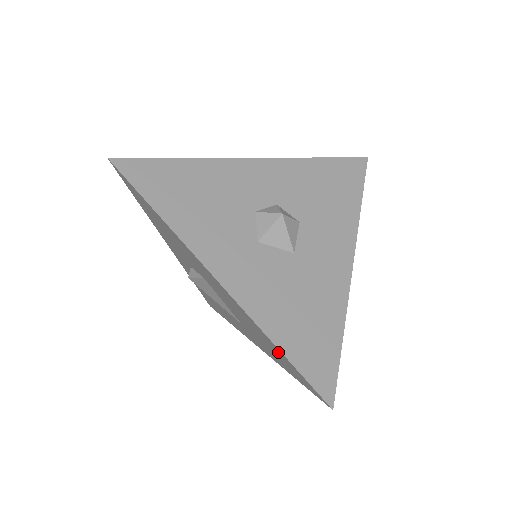
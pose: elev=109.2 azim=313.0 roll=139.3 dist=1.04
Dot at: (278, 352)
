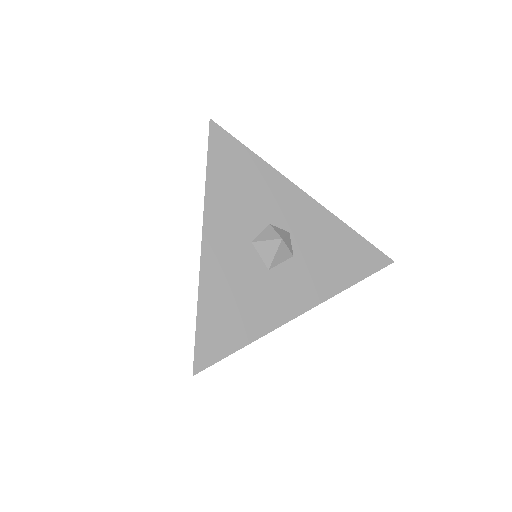
Dot at: occluded
